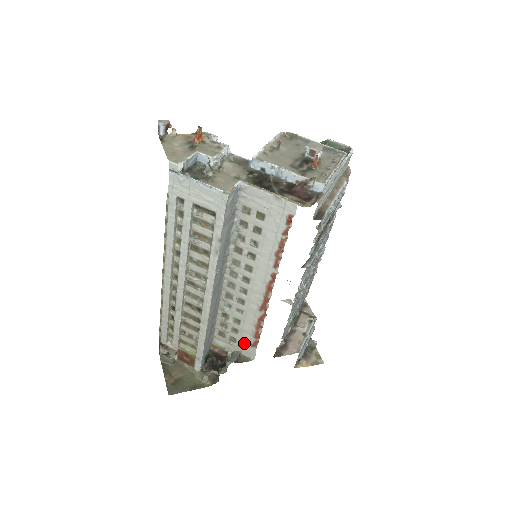
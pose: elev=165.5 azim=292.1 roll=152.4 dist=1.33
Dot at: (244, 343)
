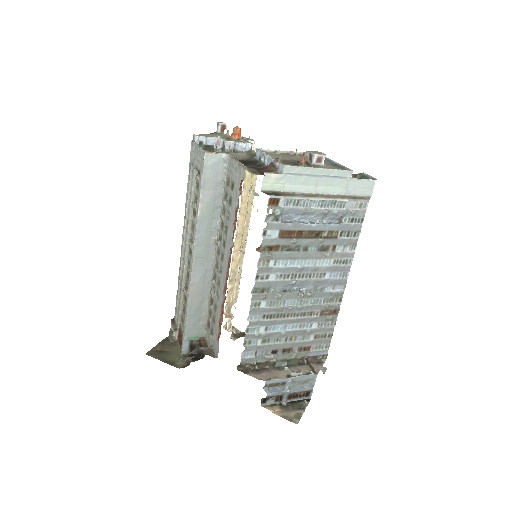
Dot at: (216, 336)
